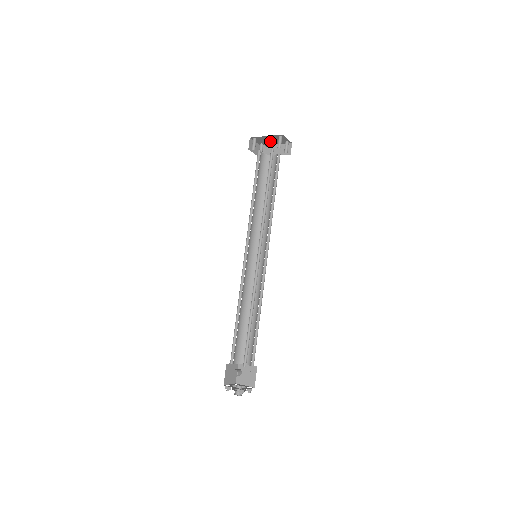
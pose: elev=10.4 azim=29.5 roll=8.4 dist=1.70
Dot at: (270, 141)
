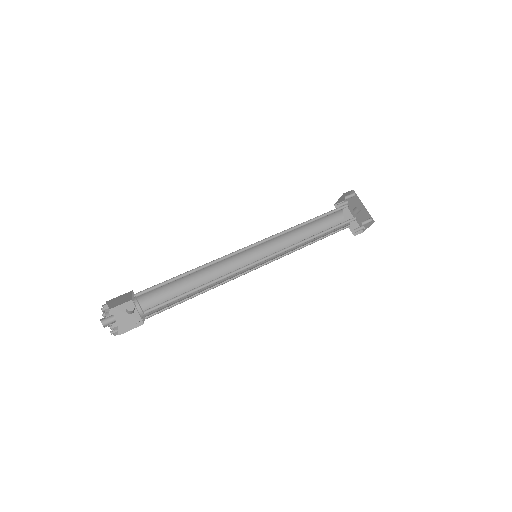
Dot at: occluded
